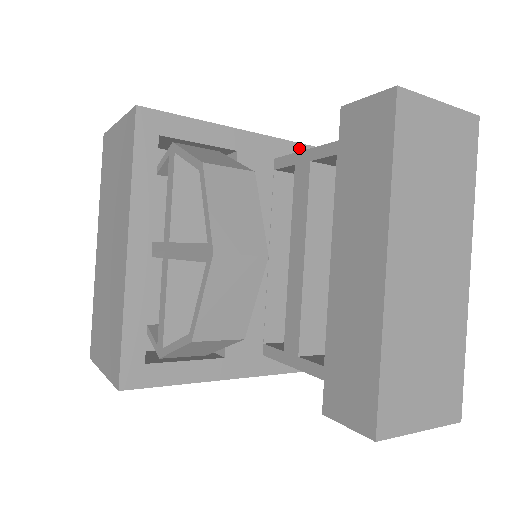
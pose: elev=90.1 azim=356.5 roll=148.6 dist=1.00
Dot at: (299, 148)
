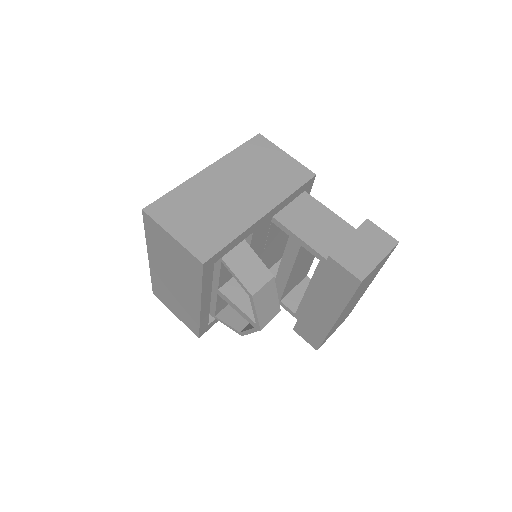
Dot at: (287, 199)
